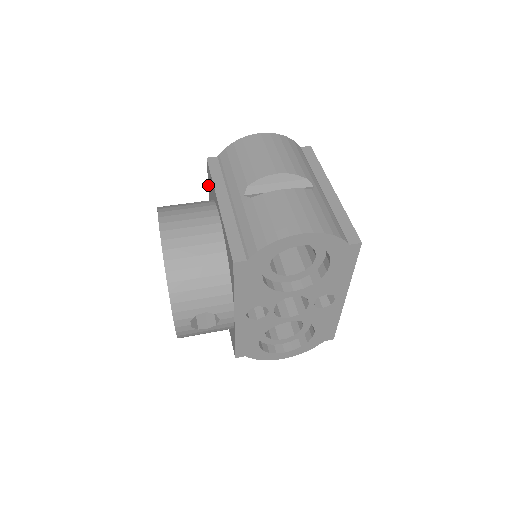
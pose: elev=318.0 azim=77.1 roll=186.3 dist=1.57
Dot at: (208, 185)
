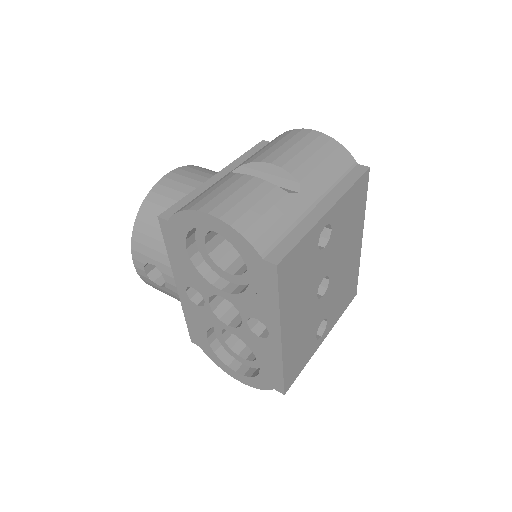
Dot at: occluded
